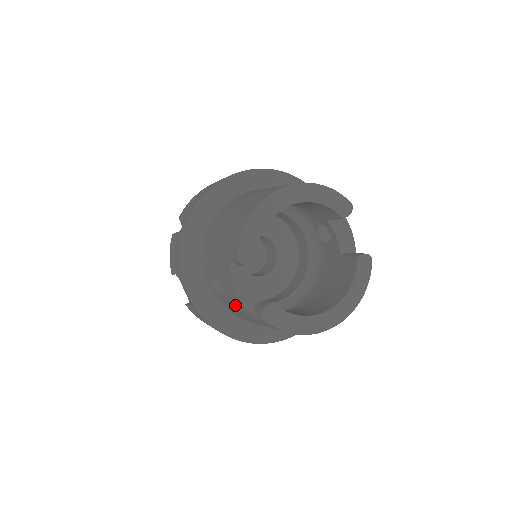
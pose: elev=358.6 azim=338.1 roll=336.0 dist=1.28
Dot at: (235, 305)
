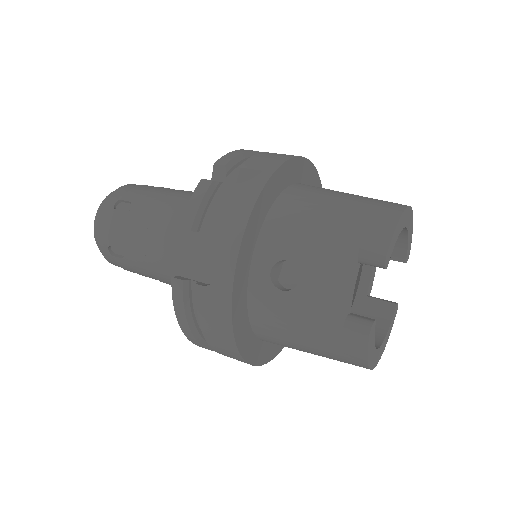
Dot at: (310, 306)
